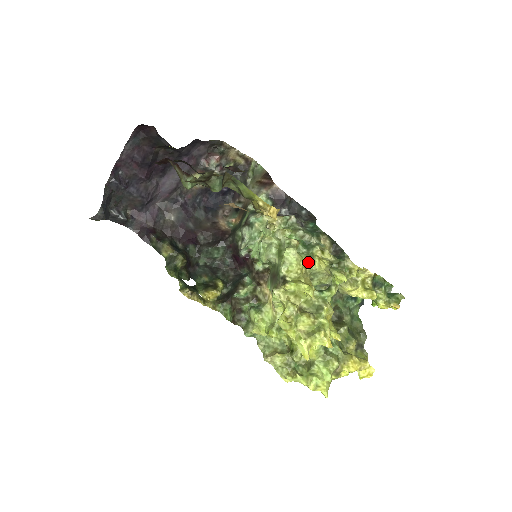
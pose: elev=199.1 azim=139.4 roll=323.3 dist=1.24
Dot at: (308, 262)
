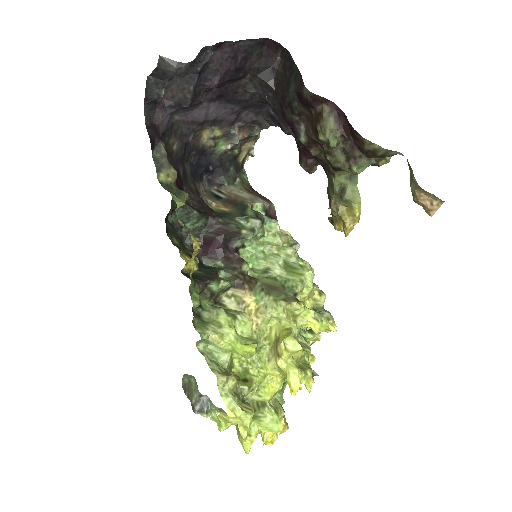
Dot at: (314, 294)
